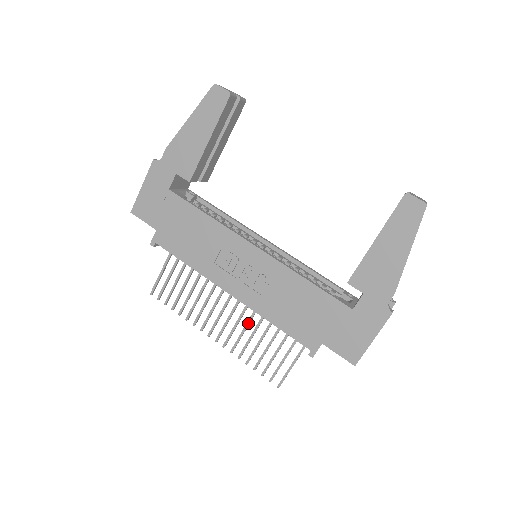
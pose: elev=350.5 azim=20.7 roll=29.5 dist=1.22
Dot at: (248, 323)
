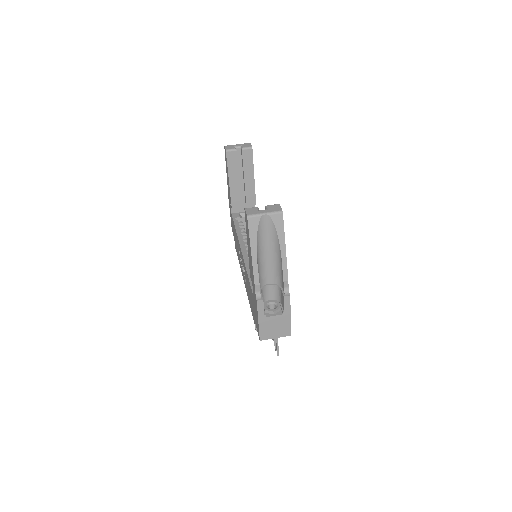
Dot at: occluded
